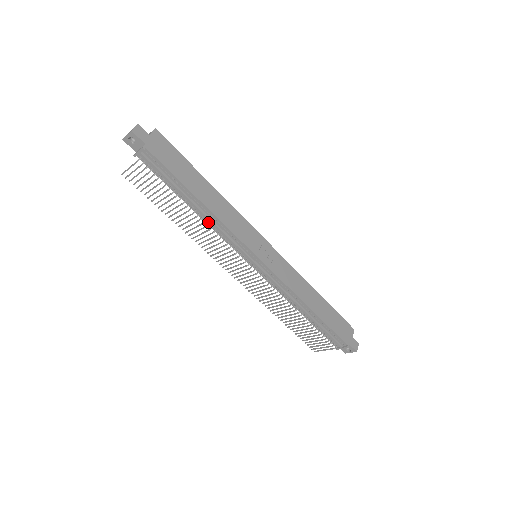
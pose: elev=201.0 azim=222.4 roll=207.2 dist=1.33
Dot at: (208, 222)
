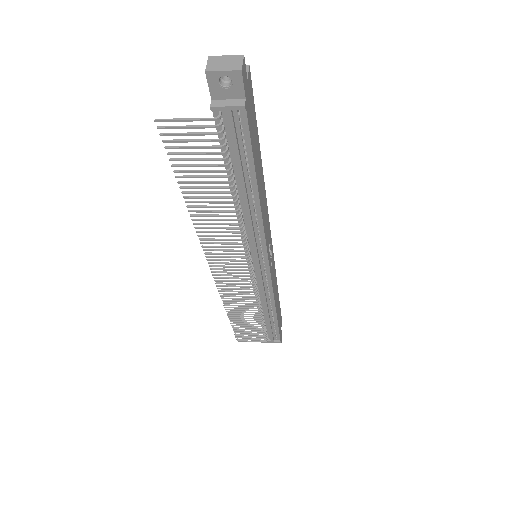
Dot at: (241, 217)
